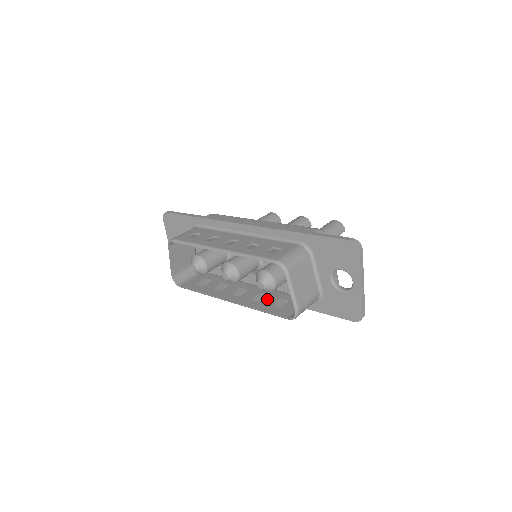
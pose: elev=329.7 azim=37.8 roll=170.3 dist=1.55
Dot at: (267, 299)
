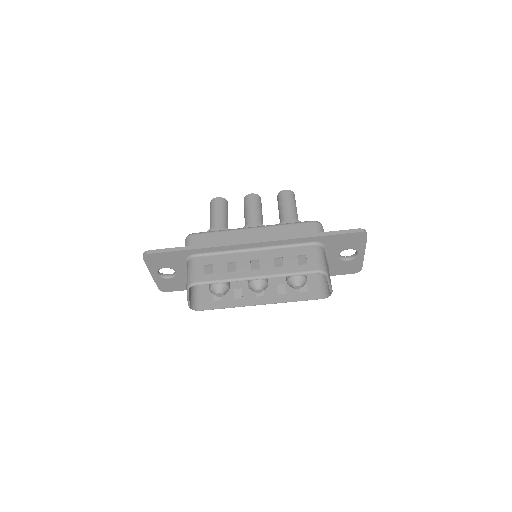
Dot at: (289, 288)
